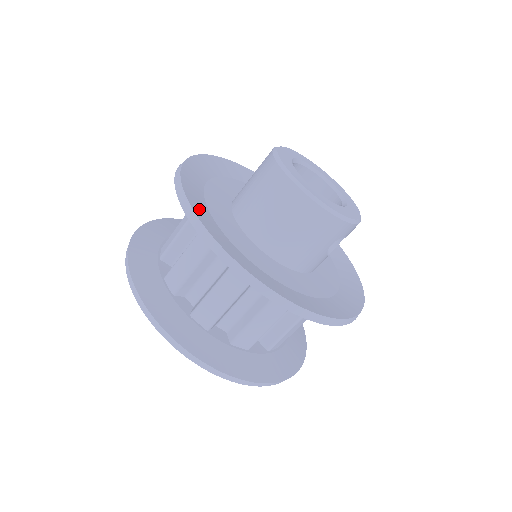
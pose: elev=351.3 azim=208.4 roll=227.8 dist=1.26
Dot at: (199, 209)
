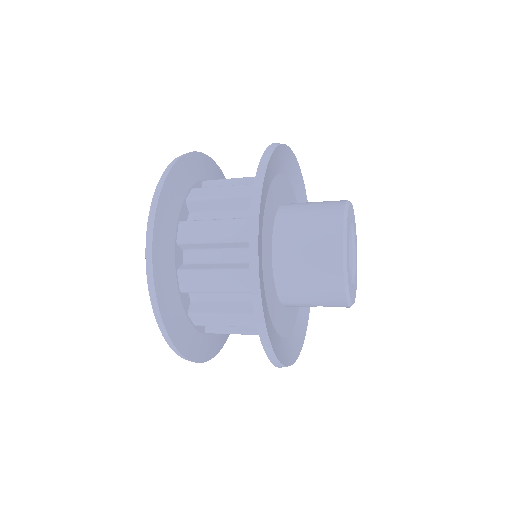
Dot at: (262, 210)
